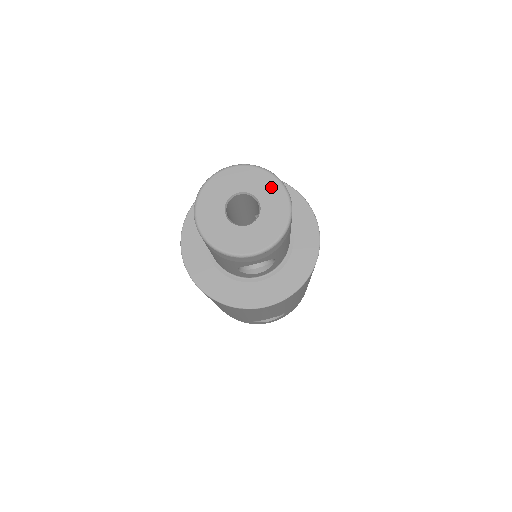
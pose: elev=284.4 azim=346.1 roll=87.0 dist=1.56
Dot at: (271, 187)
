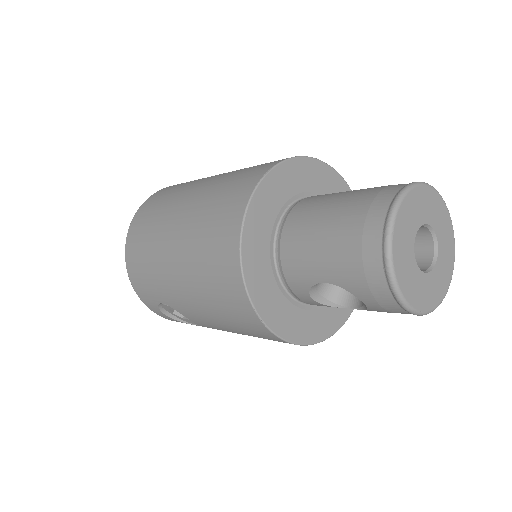
Dot at: (449, 256)
